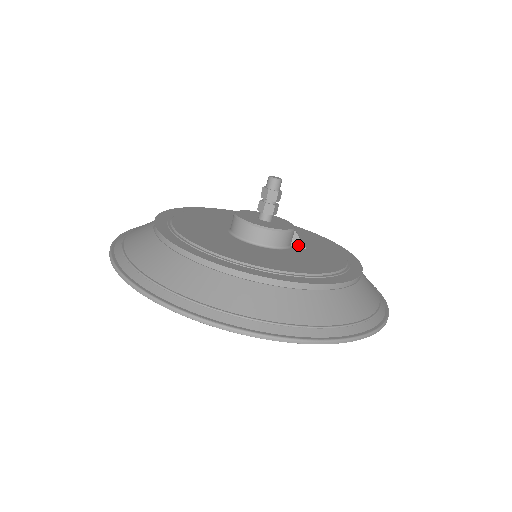
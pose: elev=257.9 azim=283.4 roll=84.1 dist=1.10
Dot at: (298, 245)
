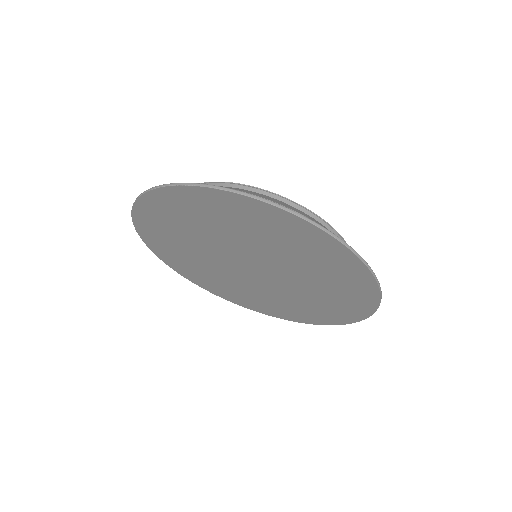
Dot at: occluded
